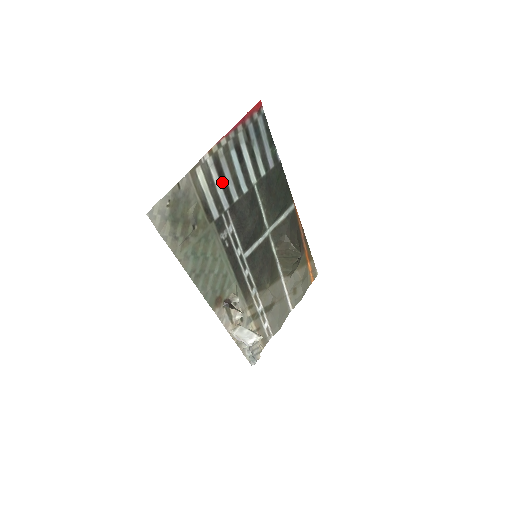
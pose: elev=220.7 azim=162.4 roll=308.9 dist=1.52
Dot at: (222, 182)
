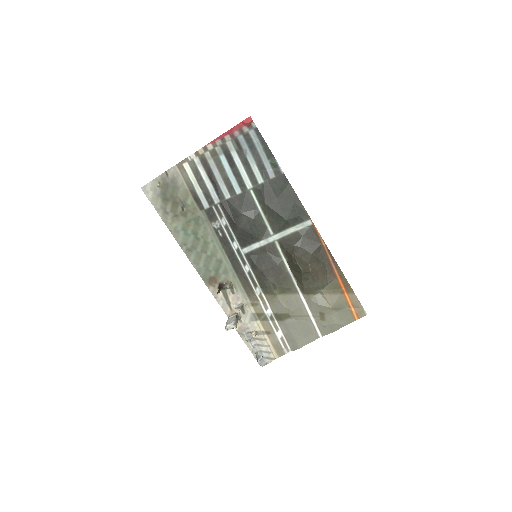
Dot at: (212, 180)
